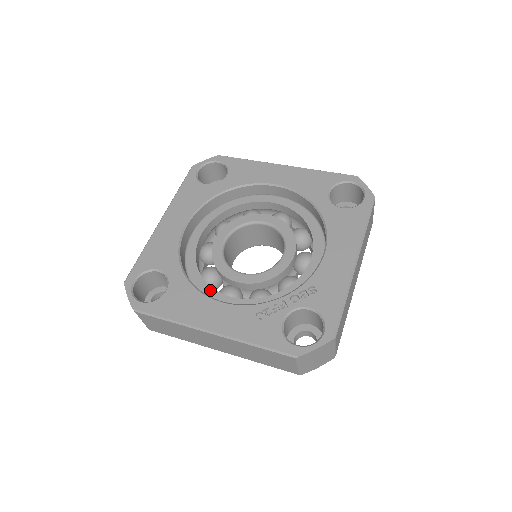
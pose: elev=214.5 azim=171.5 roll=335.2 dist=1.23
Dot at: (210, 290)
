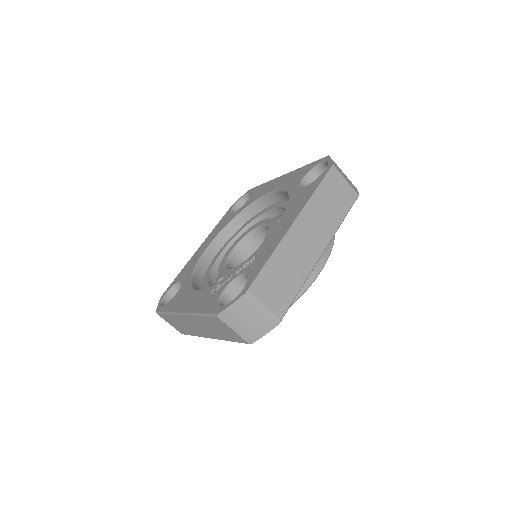
Dot at: occluded
